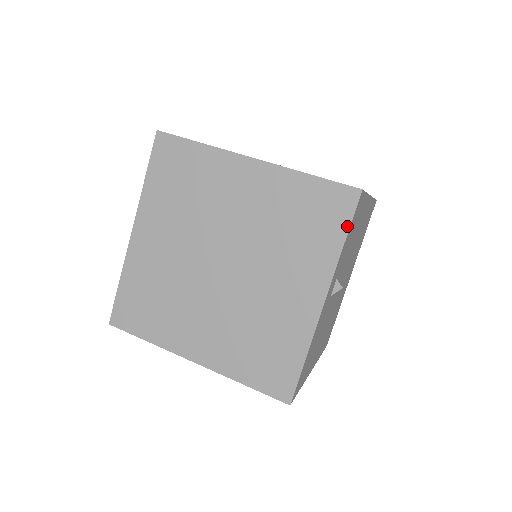
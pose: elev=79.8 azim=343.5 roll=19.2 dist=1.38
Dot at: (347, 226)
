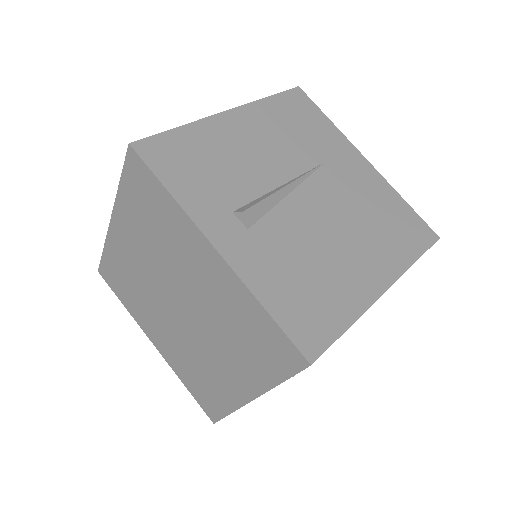
Dot at: (155, 179)
